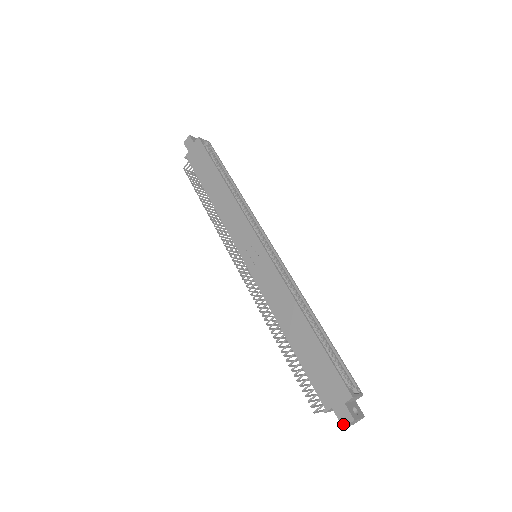
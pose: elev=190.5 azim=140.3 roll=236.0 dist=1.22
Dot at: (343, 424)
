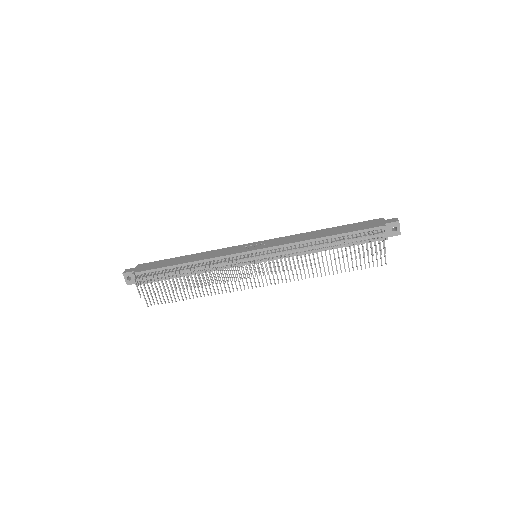
Dot at: (397, 221)
